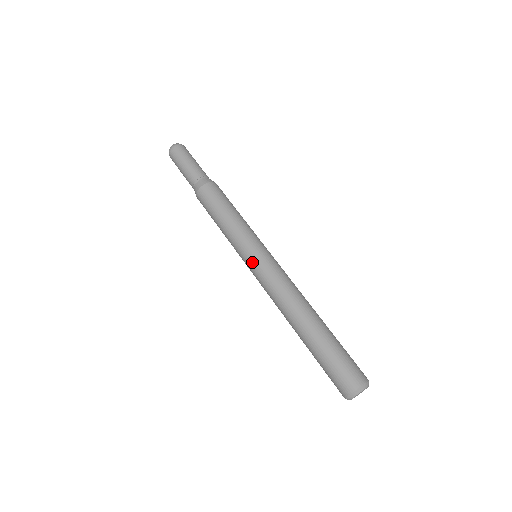
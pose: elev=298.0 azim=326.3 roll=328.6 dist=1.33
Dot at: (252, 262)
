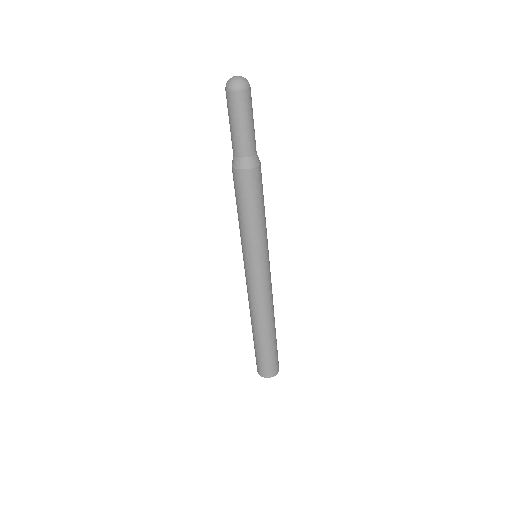
Dot at: (244, 265)
